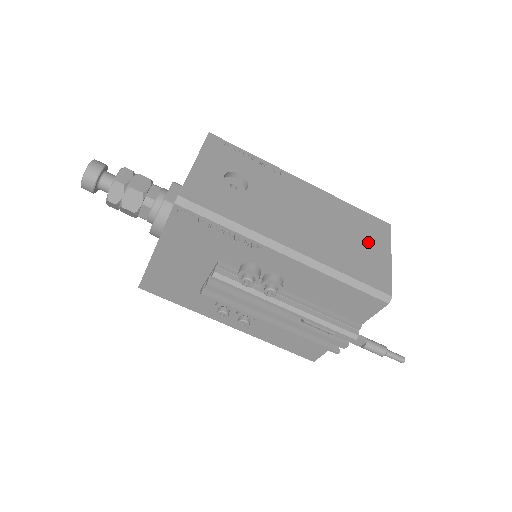
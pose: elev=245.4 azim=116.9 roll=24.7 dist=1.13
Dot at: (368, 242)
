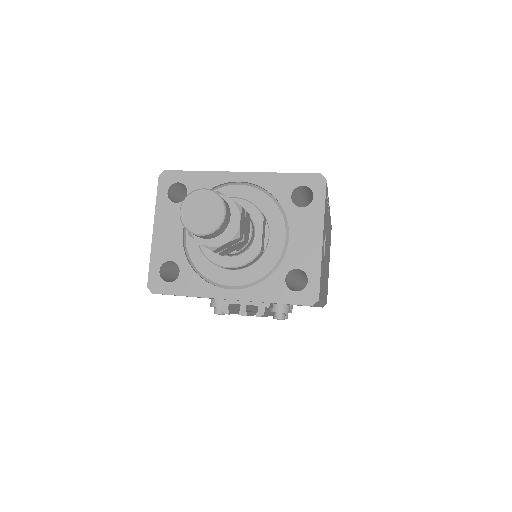
Dot at: occluded
